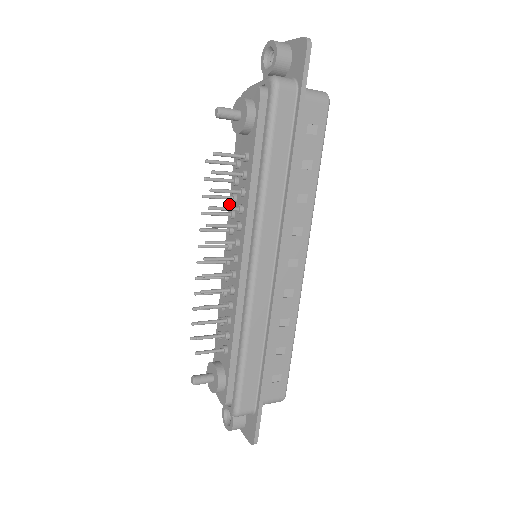
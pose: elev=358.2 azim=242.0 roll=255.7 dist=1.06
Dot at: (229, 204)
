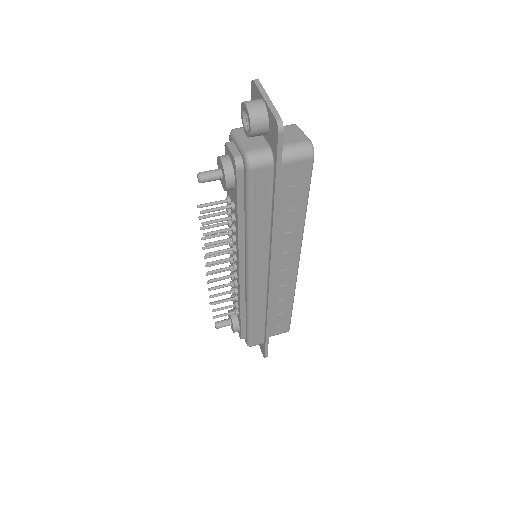
Dot at: occluded
